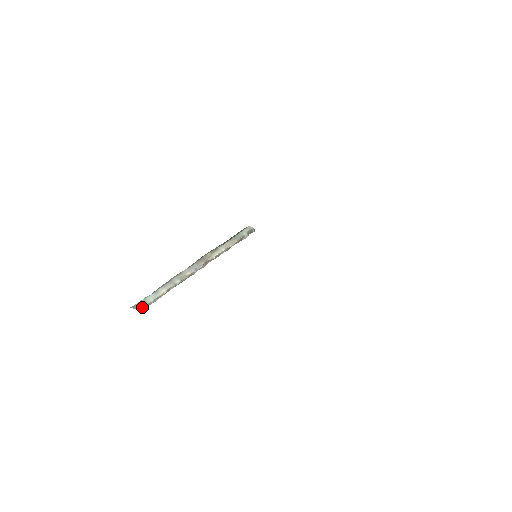
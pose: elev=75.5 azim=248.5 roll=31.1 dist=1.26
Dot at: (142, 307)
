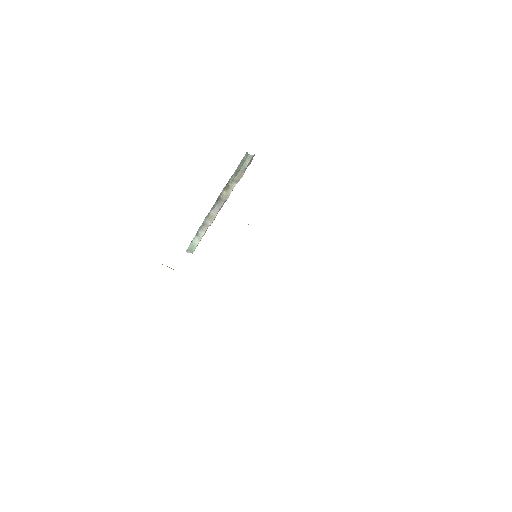
Dot at: occluded
